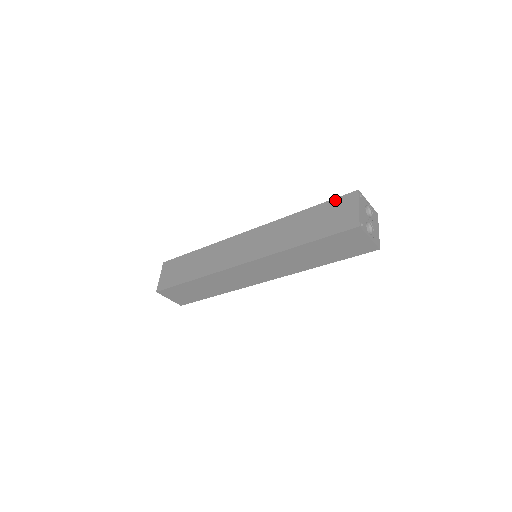
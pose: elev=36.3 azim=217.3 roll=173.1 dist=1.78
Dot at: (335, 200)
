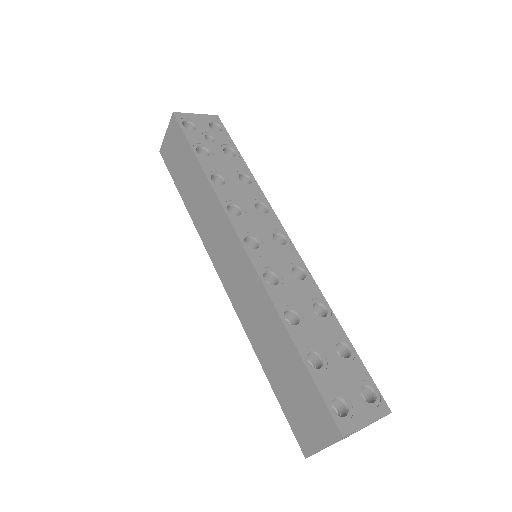
Dot at: (319, 398)
